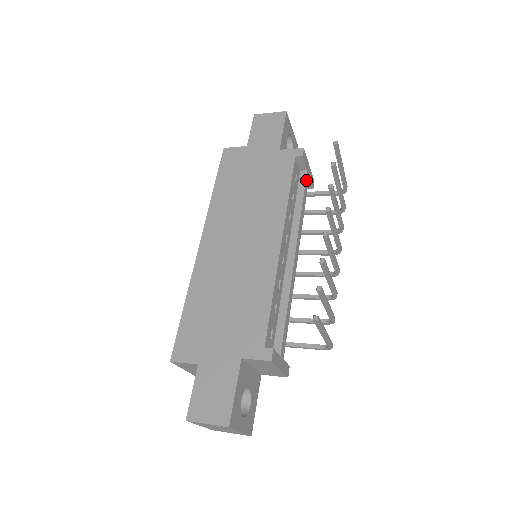
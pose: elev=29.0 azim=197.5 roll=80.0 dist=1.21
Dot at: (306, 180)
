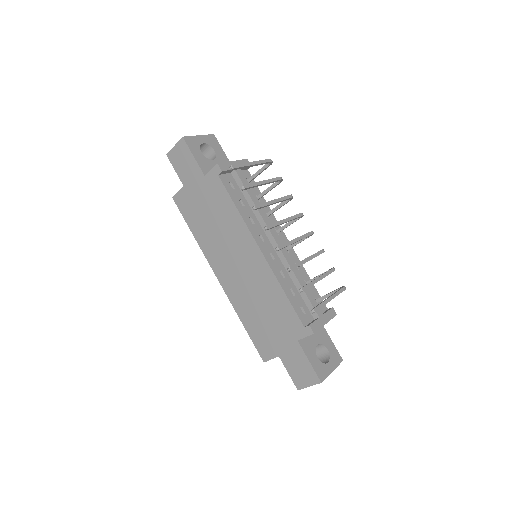
Dot at: (240, 177)
